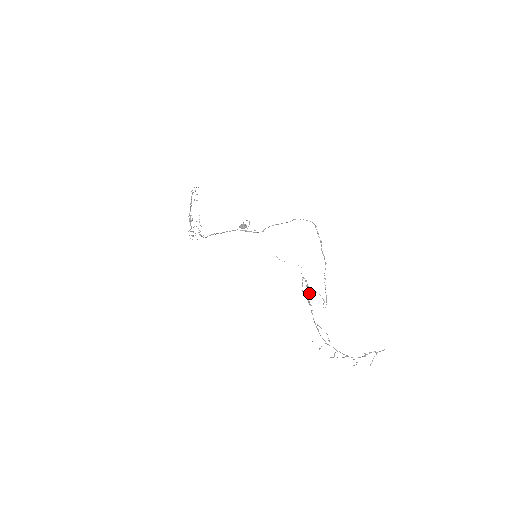
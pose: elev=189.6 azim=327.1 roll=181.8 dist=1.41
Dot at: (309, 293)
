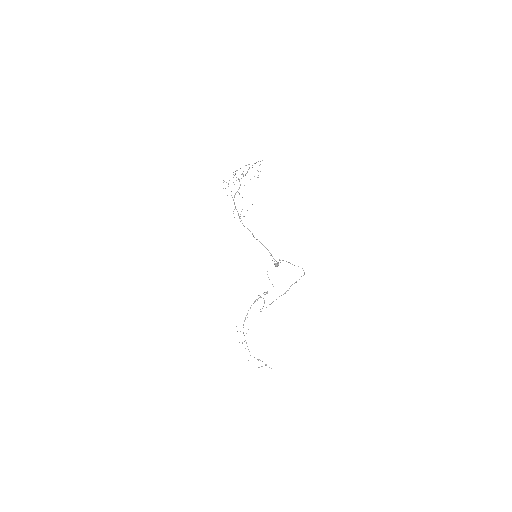
Dot at: (260, 297)
